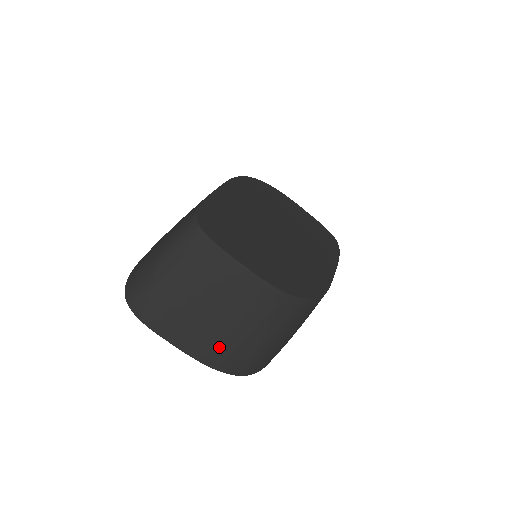
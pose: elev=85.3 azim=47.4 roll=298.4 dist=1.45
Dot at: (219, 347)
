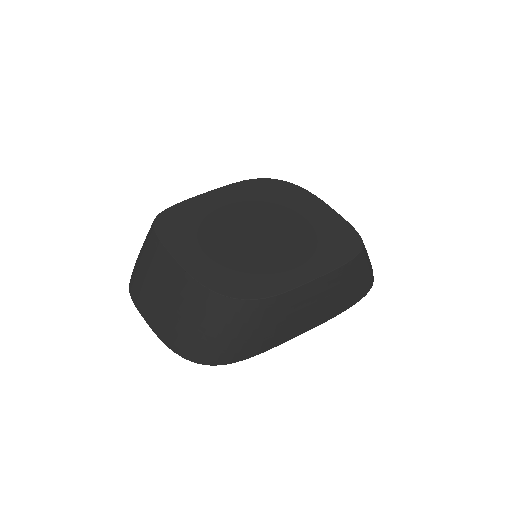
Dot at: (169, 329)
